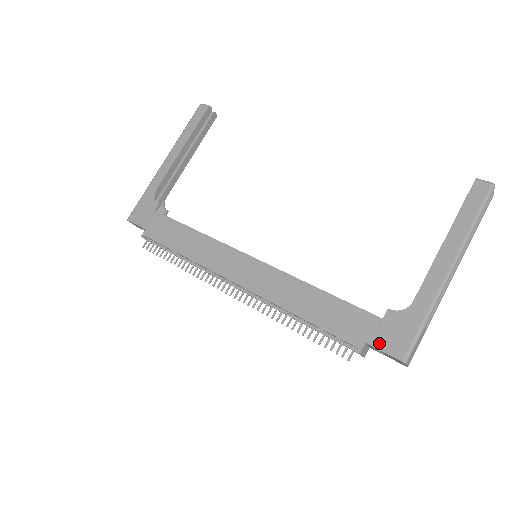
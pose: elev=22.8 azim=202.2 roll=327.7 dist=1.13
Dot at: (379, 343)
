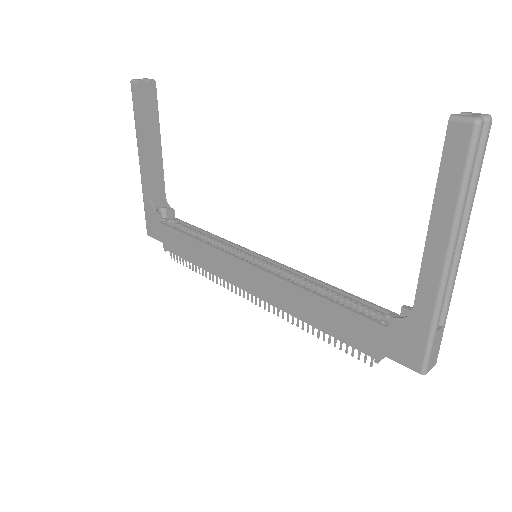
Dot at: (392, 354)
